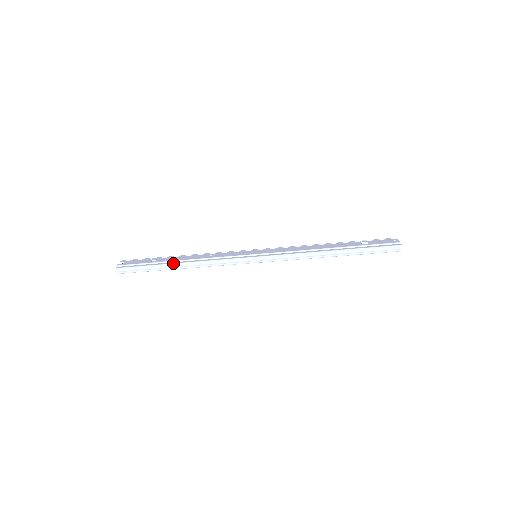
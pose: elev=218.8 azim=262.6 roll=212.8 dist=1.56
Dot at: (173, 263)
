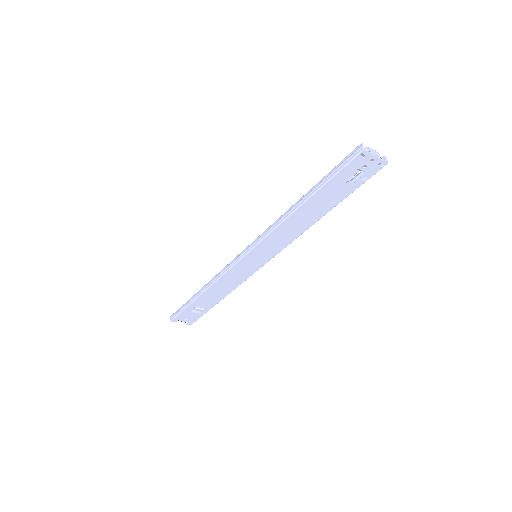
Dot at: (199, 290)
